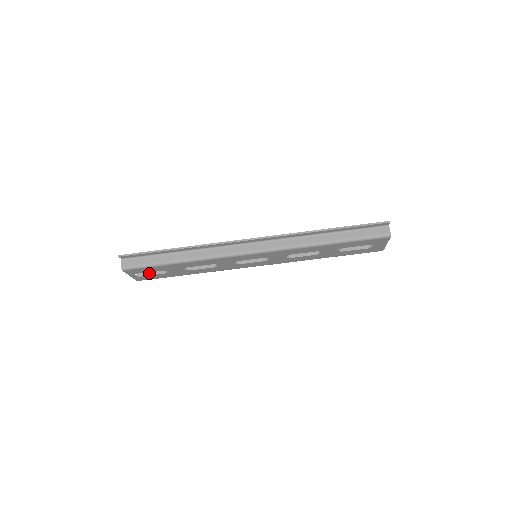
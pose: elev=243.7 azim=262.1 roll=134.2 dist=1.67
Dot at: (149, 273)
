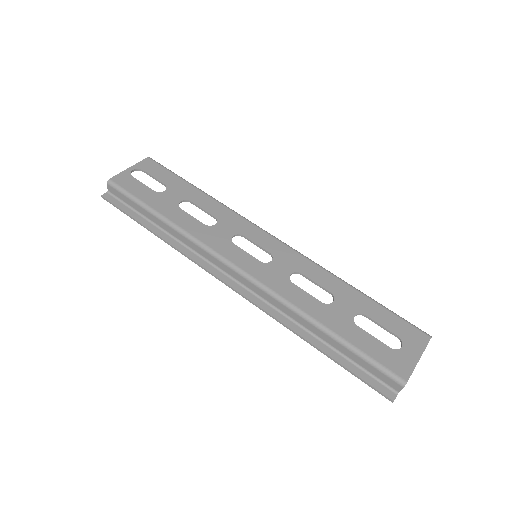
Dot at: (121, 195)
